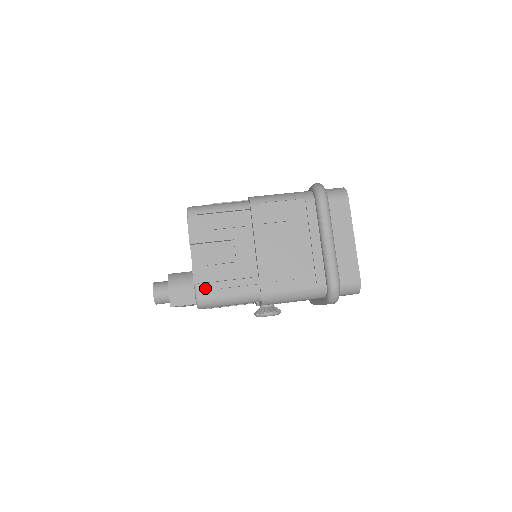
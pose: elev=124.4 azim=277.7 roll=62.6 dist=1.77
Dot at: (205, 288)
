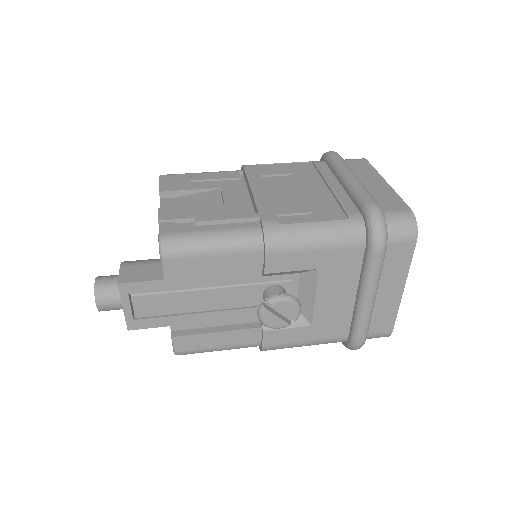
Dot at: (175, 226)
